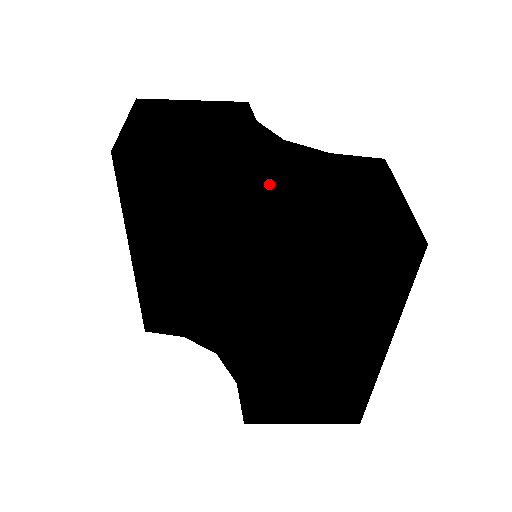
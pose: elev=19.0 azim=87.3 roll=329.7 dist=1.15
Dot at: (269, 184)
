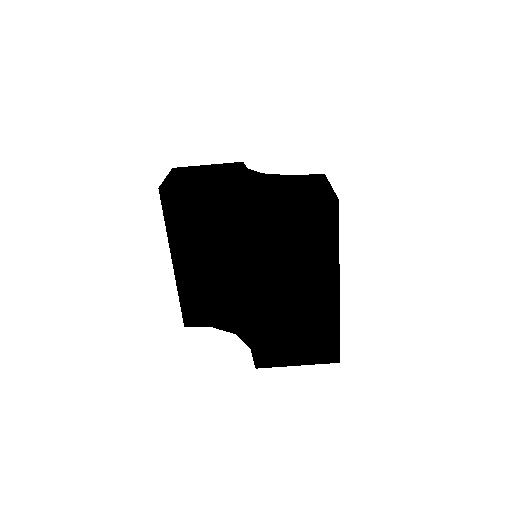
Dot at: (251, 189)
